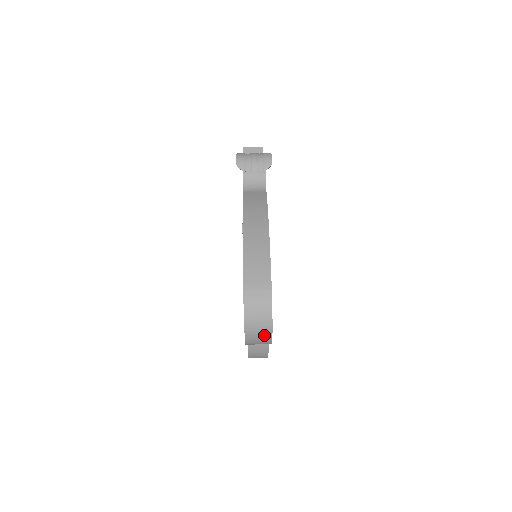
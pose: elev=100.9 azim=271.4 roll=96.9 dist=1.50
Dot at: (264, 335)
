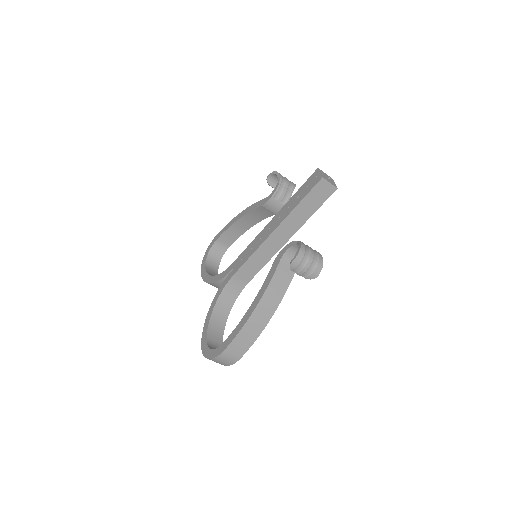
Dot at: occluded
